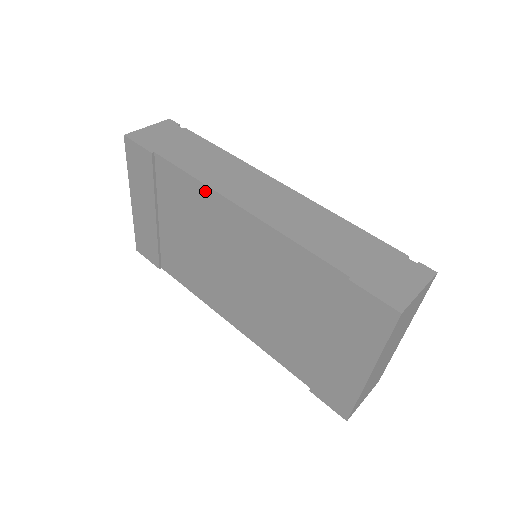
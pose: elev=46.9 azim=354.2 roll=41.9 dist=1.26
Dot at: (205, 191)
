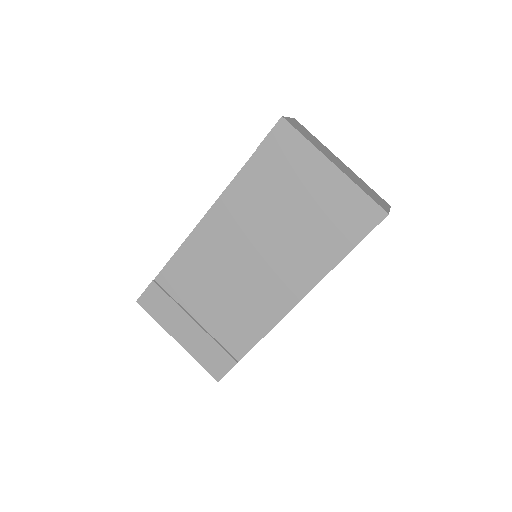
Dot at: (187, 246)
